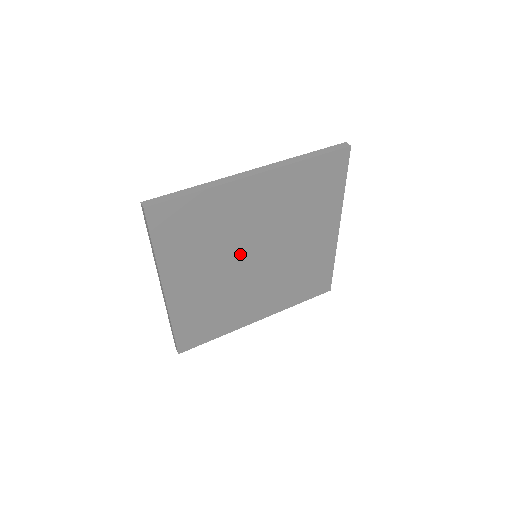
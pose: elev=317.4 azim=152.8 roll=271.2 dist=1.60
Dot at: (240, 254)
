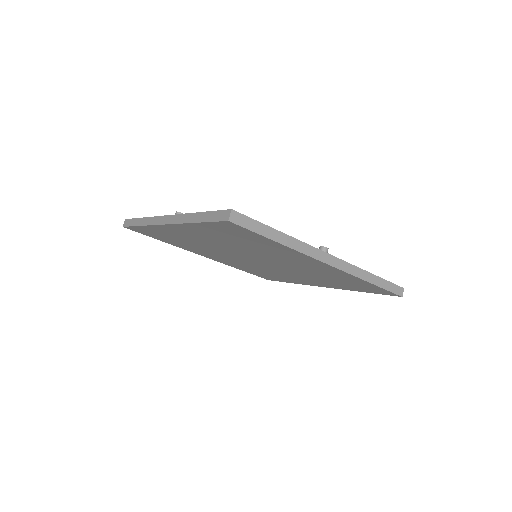
Dot at: (232, 254)
